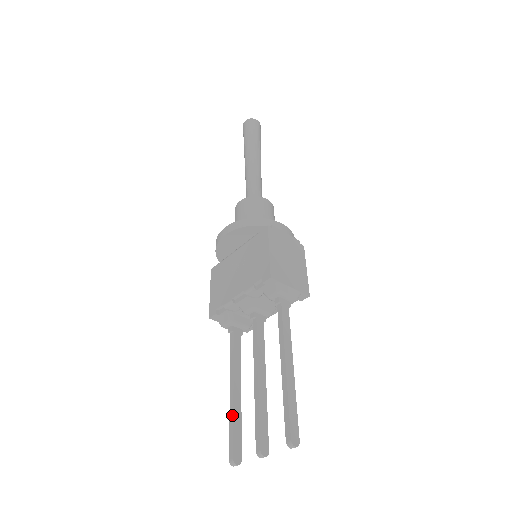
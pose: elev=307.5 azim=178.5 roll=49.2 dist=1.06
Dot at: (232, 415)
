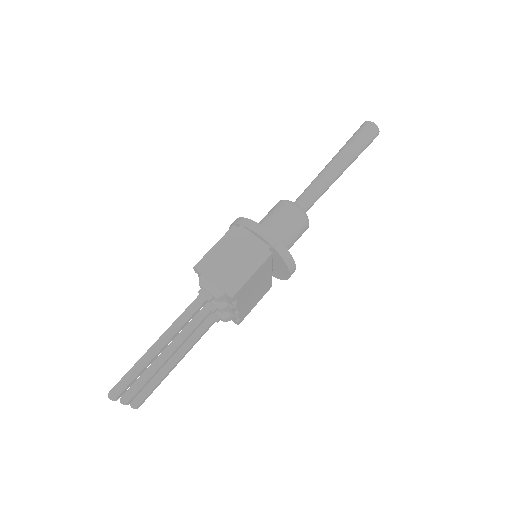
Dot at: occluded
